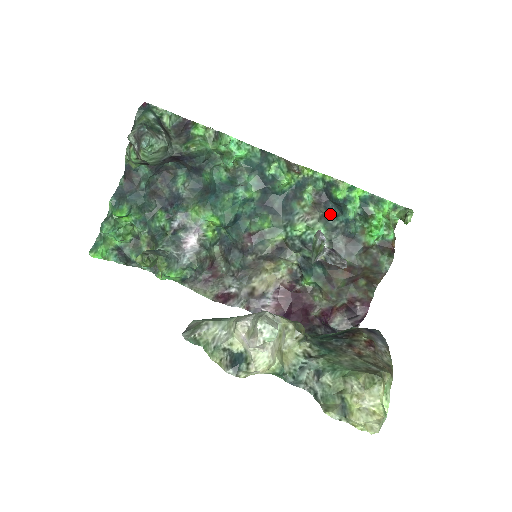
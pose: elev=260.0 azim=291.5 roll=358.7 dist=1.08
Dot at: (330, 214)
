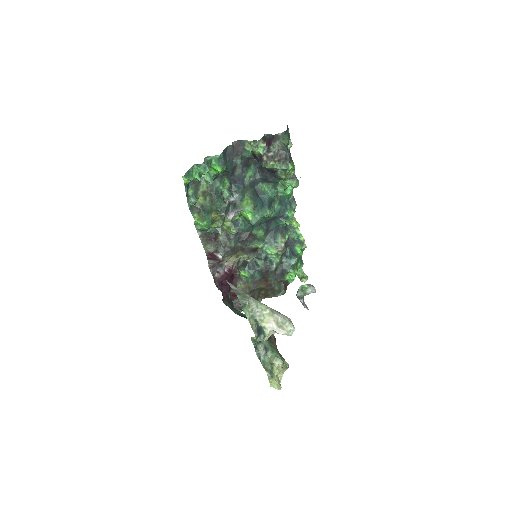
Dot at: (285, 253)
